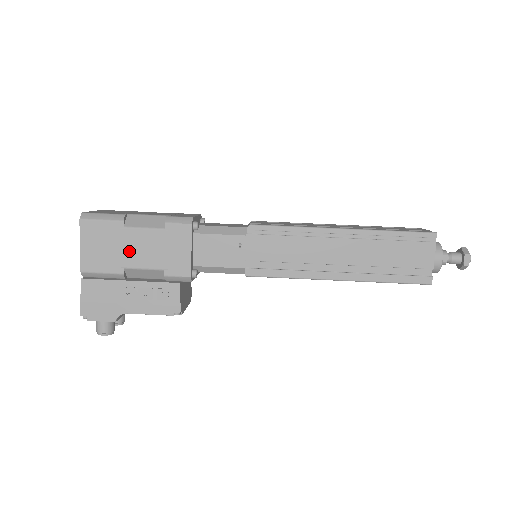
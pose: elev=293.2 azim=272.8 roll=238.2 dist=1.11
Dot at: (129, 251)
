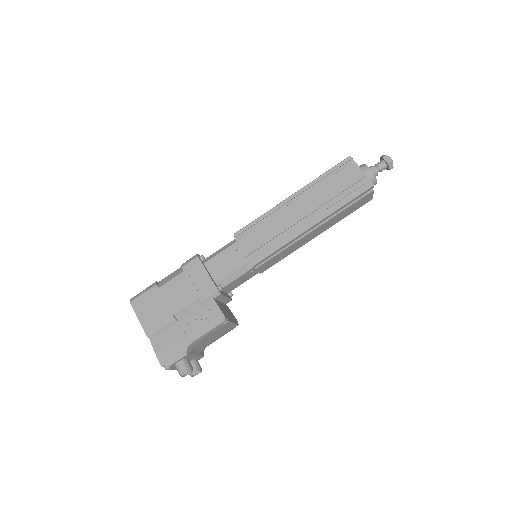
Dot at: (170, 300)
